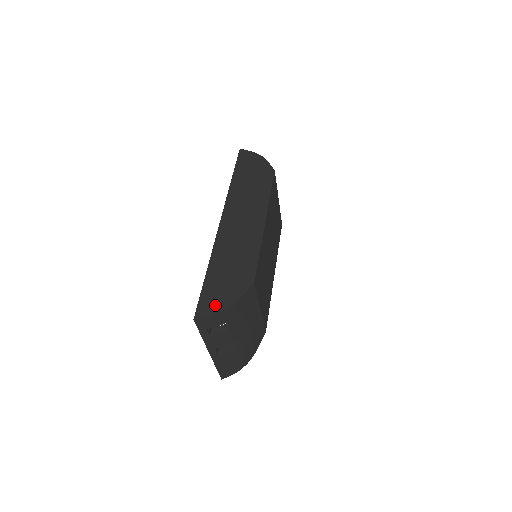
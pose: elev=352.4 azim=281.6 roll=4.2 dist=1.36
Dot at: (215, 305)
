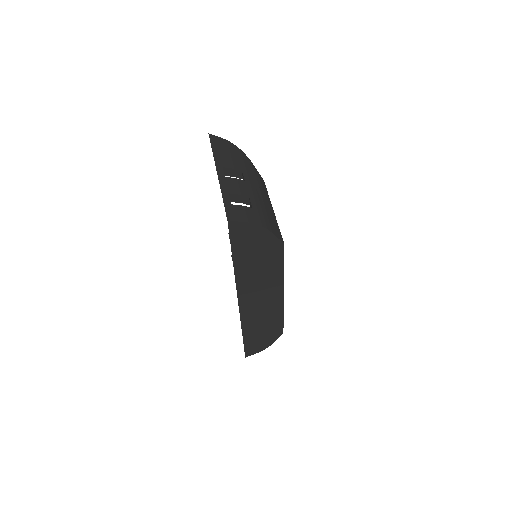
Dot at: (258, 349)
